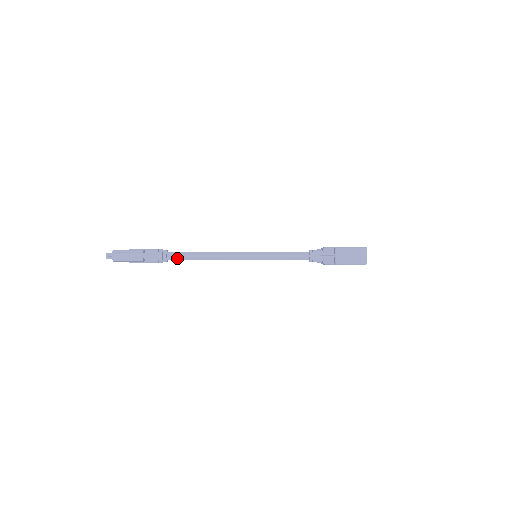
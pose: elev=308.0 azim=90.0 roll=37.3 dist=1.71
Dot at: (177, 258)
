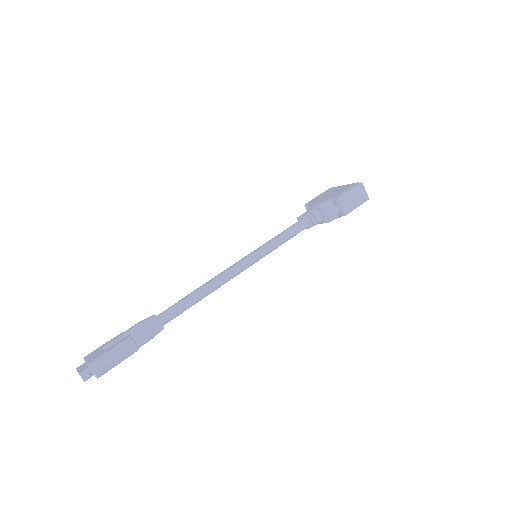
Dot at: (174, 317)
